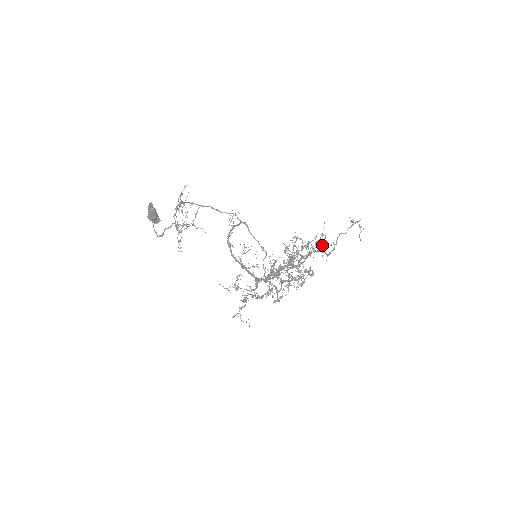
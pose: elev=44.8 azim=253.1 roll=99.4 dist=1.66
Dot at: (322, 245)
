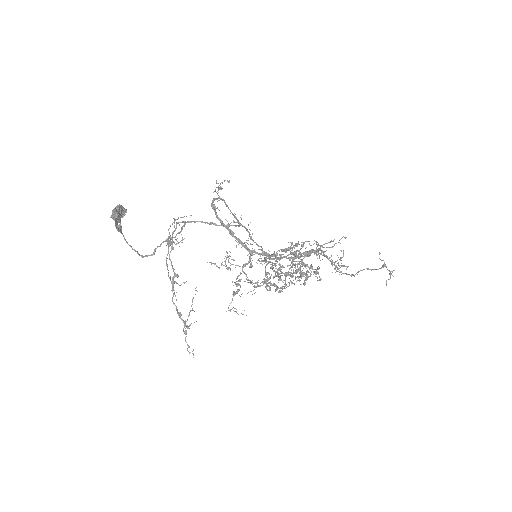
Dot at: occluded
